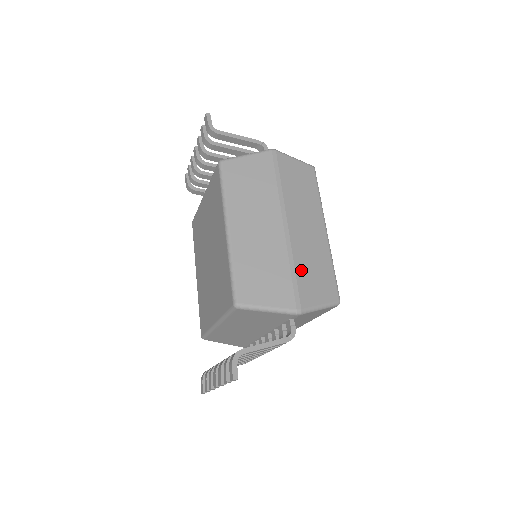
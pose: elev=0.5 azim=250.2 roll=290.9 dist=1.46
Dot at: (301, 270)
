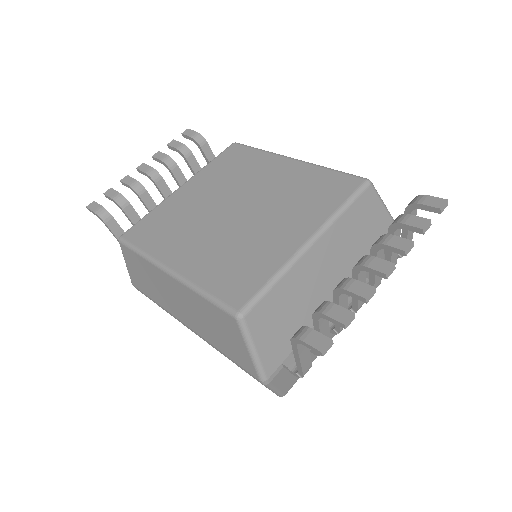
Dot at: occluded
